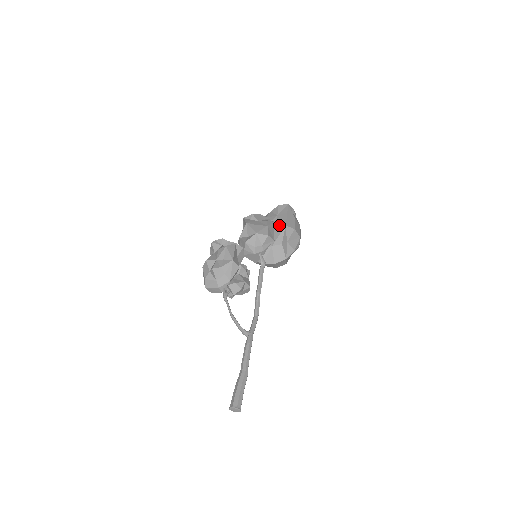
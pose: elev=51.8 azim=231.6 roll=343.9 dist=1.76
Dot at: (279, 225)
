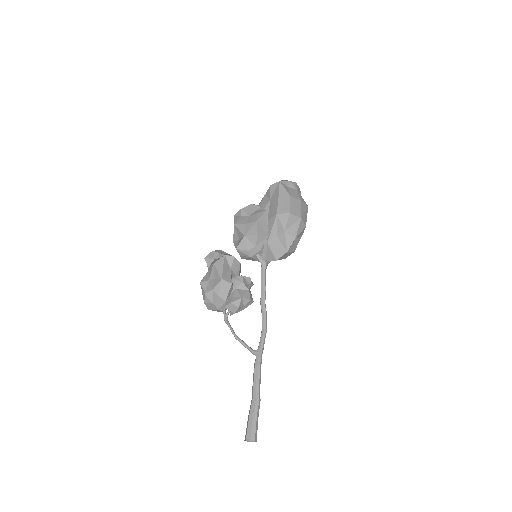
Dot at: (271, 214)
